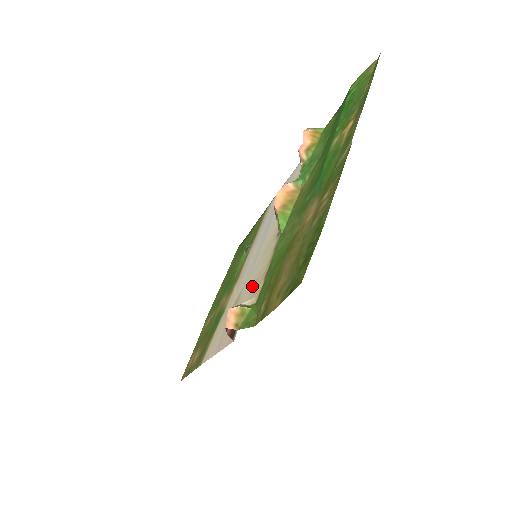
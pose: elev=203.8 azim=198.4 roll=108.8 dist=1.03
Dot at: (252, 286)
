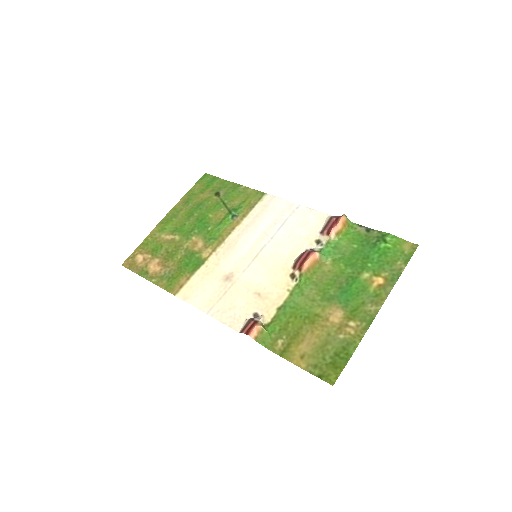
Dot at: (256, 293)
